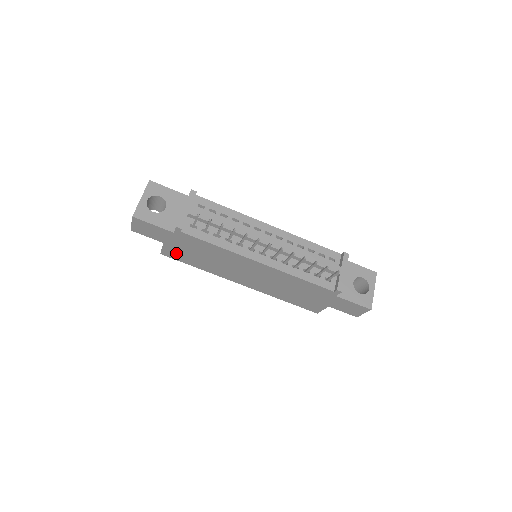
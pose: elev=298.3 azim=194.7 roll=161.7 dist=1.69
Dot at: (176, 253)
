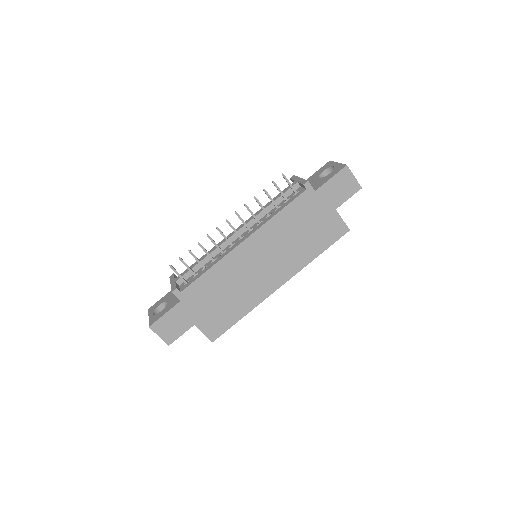
Dot at: (214, 323)
